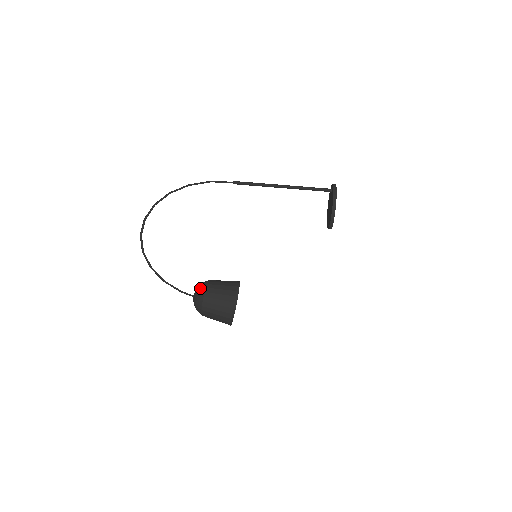
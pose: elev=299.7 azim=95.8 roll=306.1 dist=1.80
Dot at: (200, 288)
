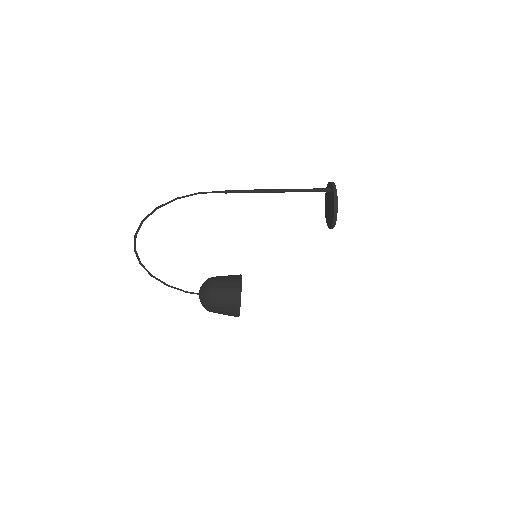
Dot at: (205, 292)
